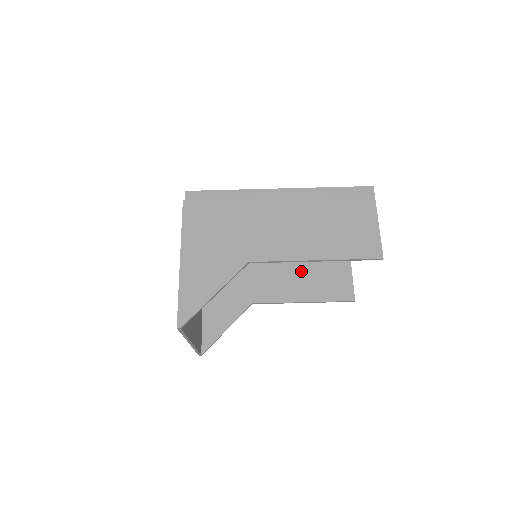
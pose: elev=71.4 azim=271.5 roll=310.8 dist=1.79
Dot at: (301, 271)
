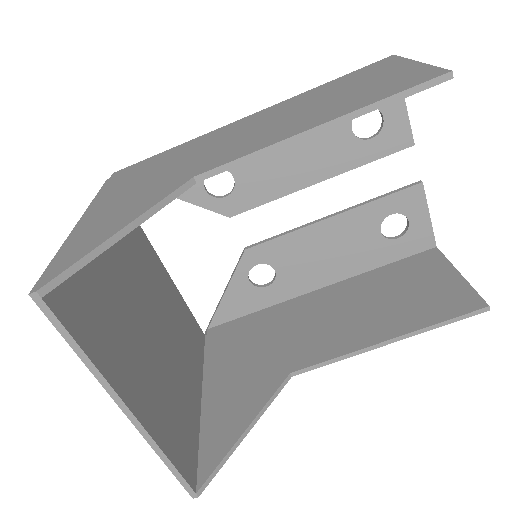
Dot at: (366, 302)
